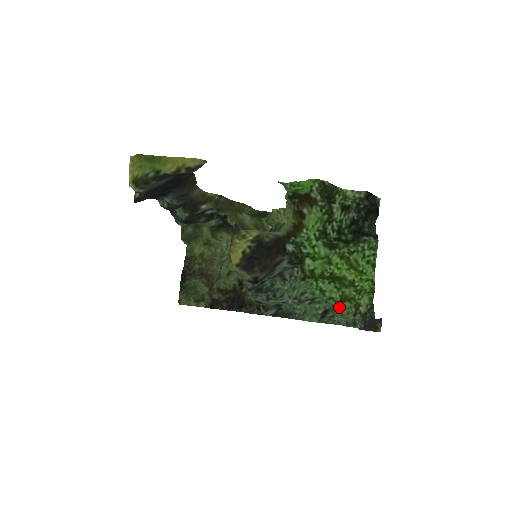
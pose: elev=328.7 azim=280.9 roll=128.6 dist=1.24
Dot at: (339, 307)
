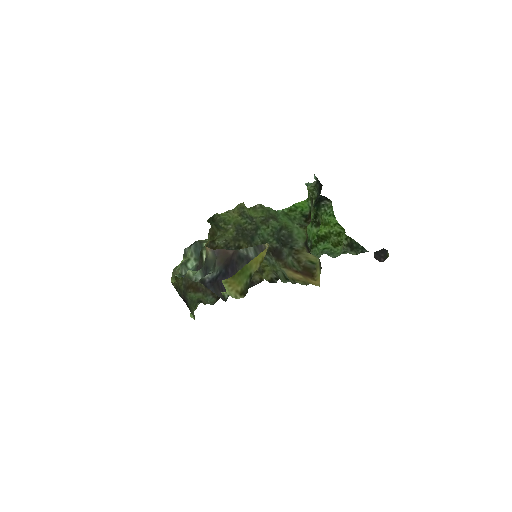
Dot at: (335, 251)
